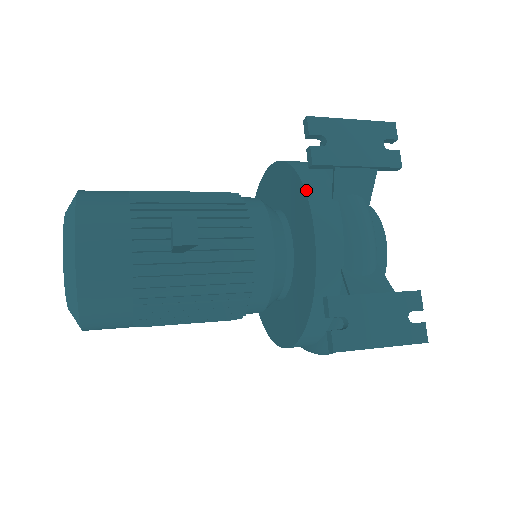
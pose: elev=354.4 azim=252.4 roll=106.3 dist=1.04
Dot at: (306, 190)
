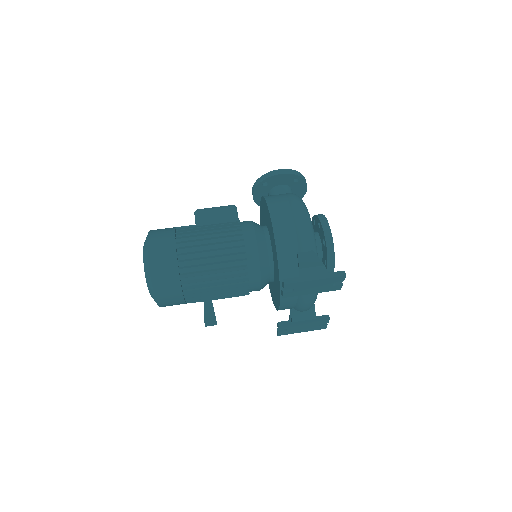
Dot at: (280, 289)
